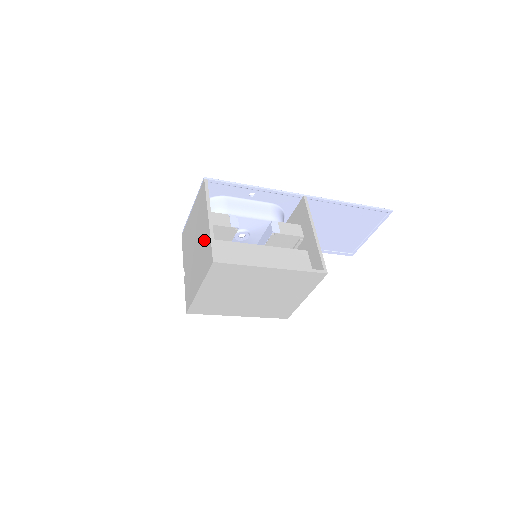
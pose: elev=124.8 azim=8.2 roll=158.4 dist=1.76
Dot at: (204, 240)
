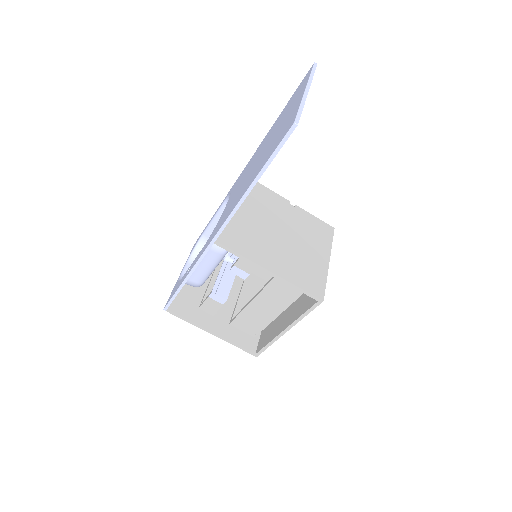
Dot at: (229, 328)
